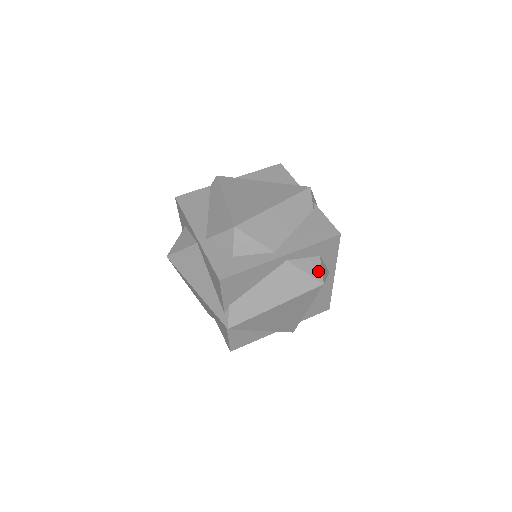
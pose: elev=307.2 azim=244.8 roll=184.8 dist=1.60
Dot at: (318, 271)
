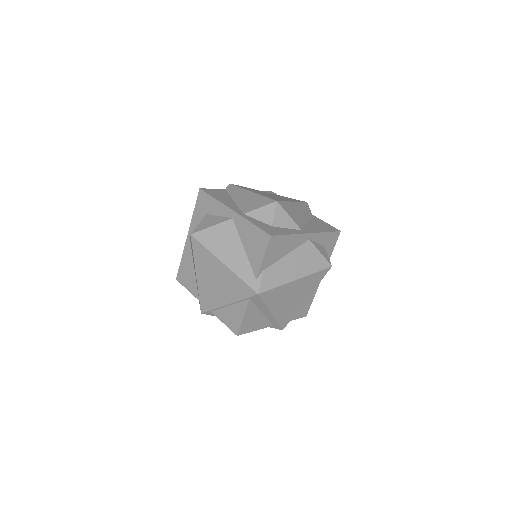
Dot at: (327, 256)
